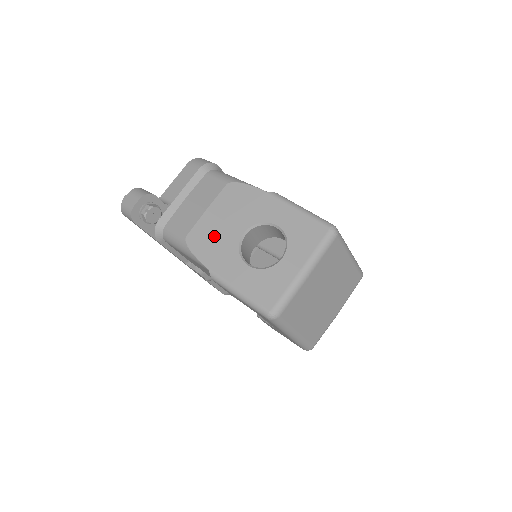
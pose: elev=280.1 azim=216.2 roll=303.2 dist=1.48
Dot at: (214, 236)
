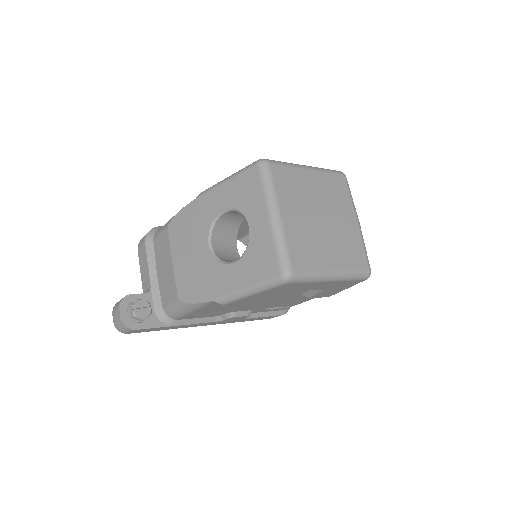
Dot at: (193, 273)
